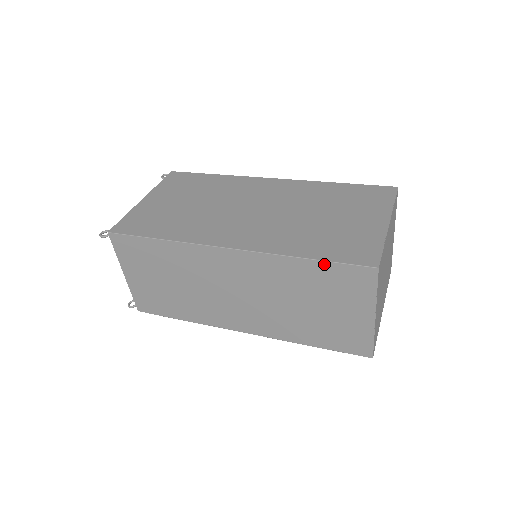
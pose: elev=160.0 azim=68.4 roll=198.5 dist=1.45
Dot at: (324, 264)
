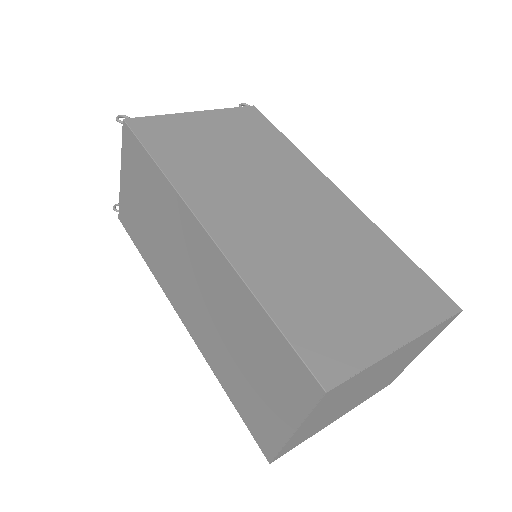
Dot at: (277, 332)
